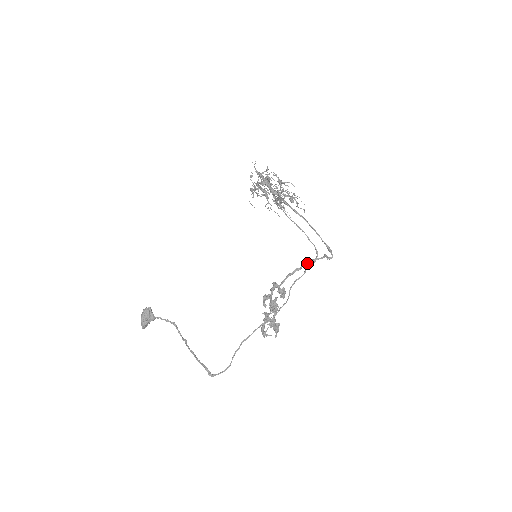
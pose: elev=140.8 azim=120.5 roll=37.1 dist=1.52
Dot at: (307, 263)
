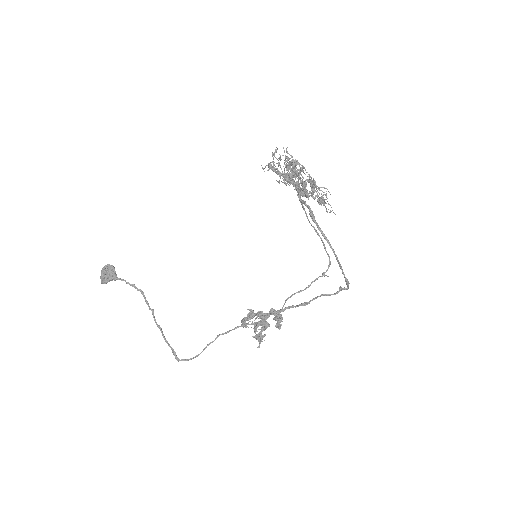
Dot at: (317, 297)
